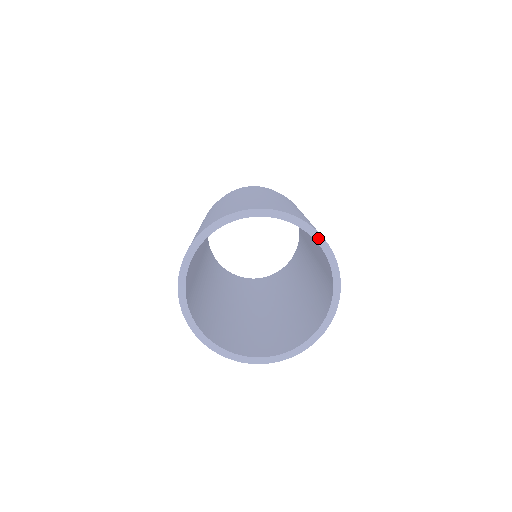
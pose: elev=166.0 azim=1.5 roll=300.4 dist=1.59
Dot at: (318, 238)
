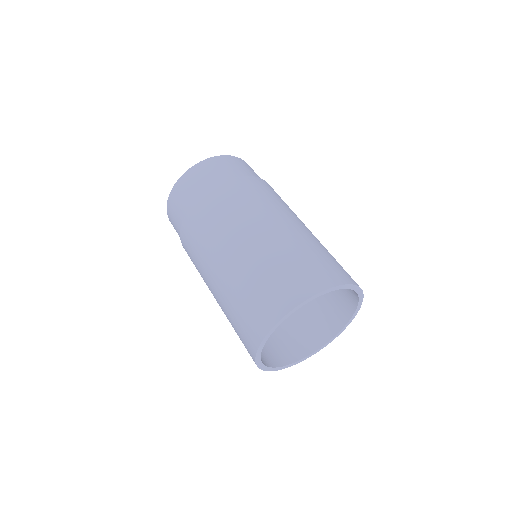
Dot at: (319, 295)
